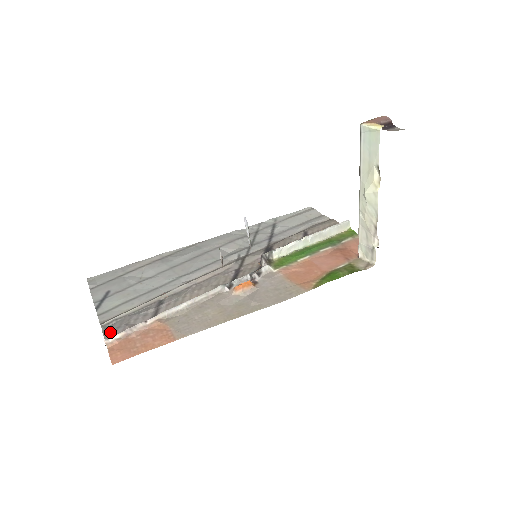
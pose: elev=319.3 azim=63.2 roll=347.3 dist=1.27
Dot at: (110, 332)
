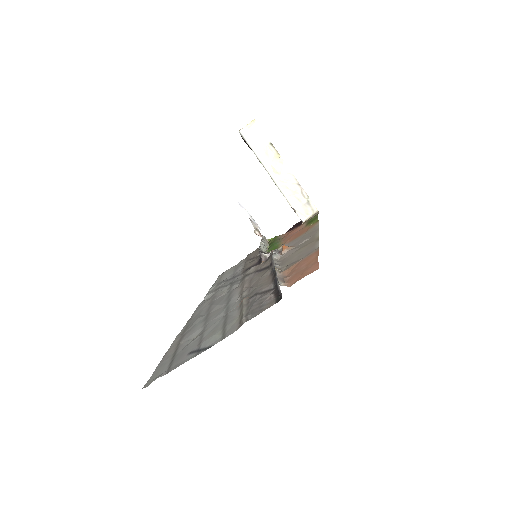
Dot at: (263, 308)
